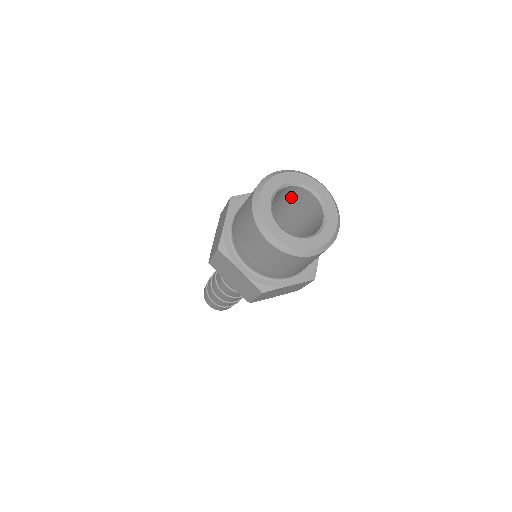
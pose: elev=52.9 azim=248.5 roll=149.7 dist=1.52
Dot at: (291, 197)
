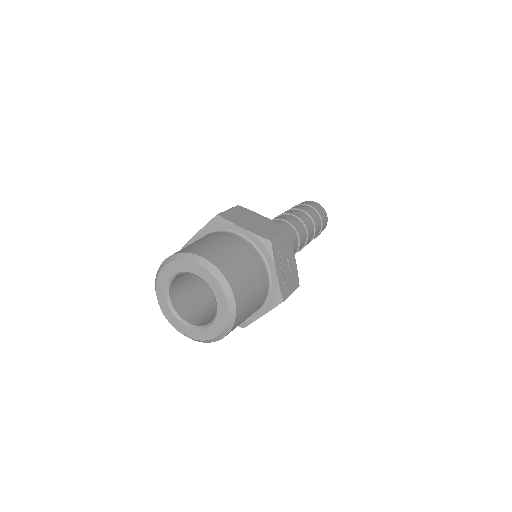
Dot at: occluded
